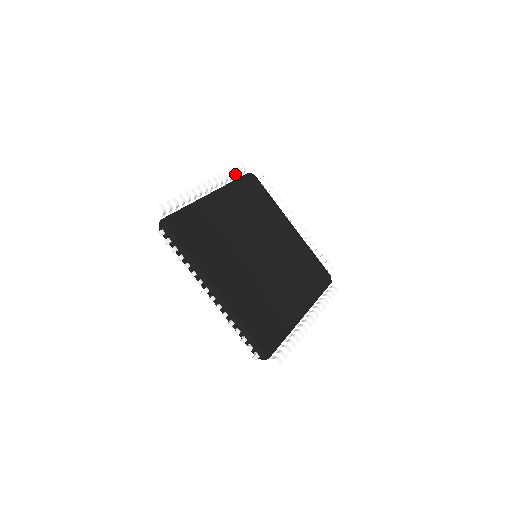
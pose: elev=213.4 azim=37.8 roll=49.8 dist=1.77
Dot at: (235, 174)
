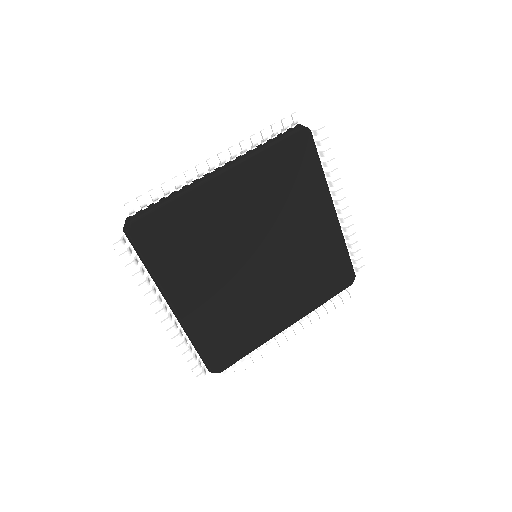
Dot at: (274, 134)
